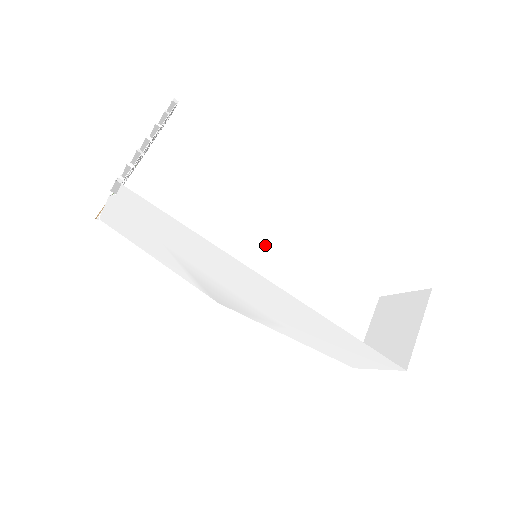
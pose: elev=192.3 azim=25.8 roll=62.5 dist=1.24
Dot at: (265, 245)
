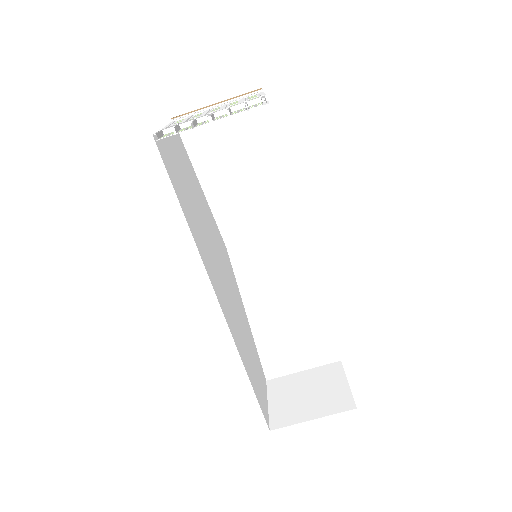
Dot at: (303, 239)
